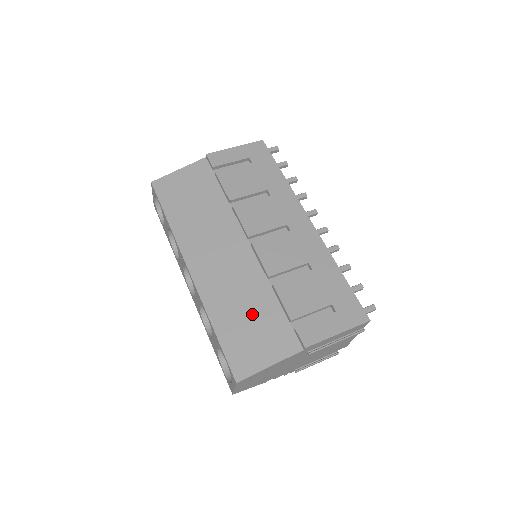
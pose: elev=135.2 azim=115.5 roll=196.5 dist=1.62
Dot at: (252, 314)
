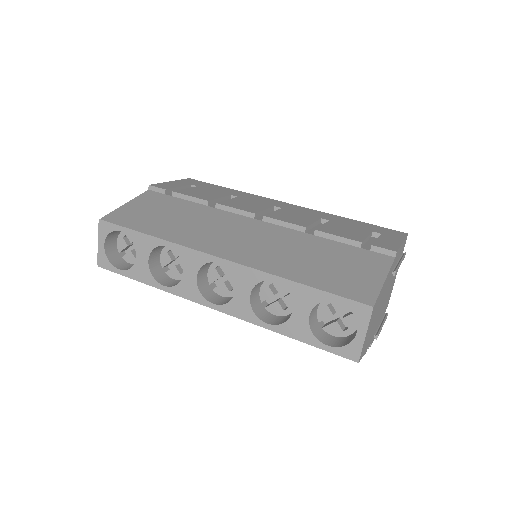
Dot at: (321, 257)
